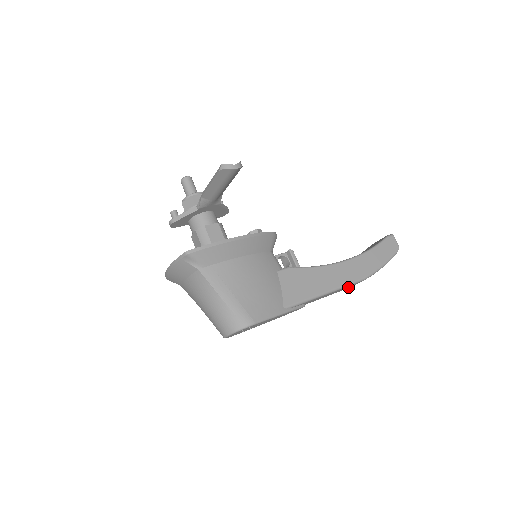
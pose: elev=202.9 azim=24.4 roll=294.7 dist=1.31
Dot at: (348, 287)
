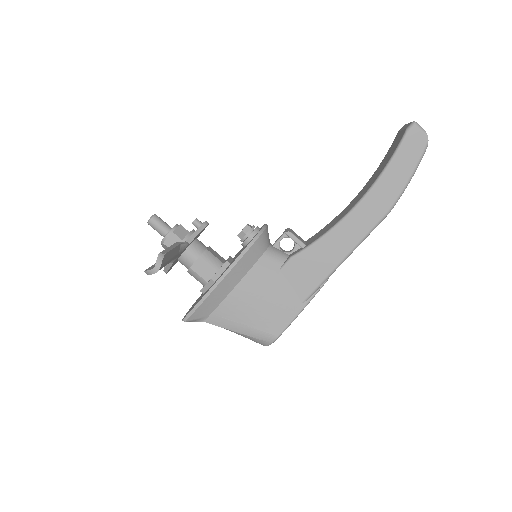
Dot at: occluded
